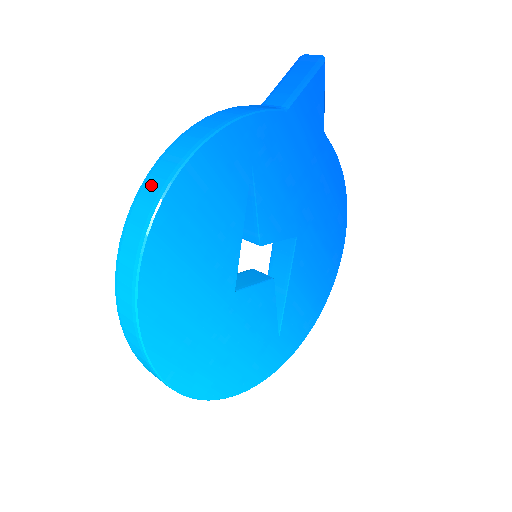
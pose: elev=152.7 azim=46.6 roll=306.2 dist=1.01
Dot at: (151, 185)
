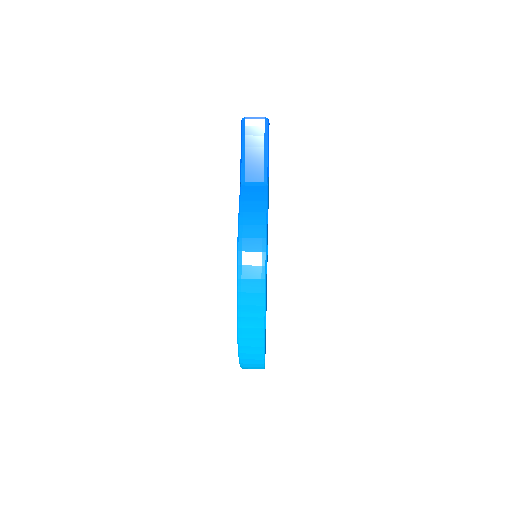
Dot at: (249, 312)
